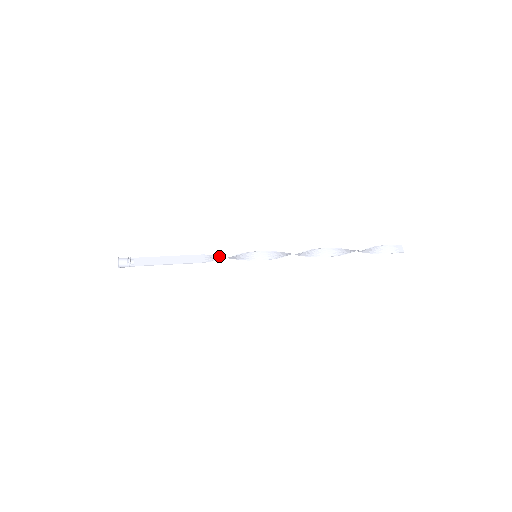
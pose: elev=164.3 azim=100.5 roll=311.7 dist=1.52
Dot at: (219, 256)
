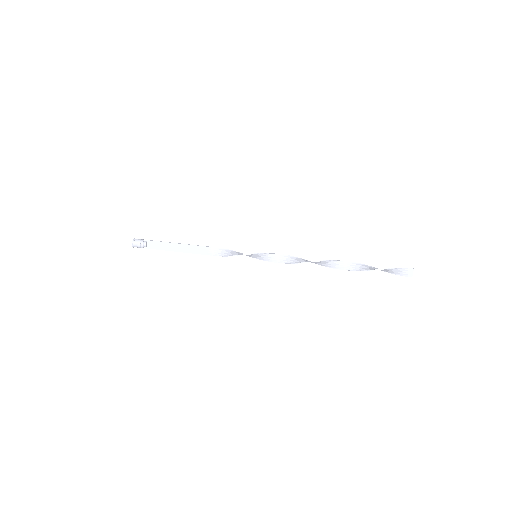
Dot at: (222, 249)
